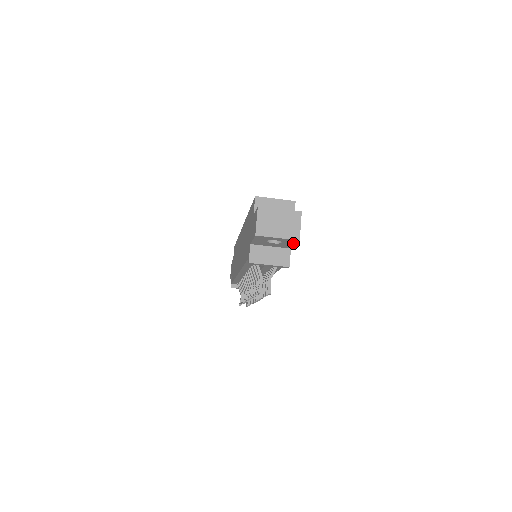
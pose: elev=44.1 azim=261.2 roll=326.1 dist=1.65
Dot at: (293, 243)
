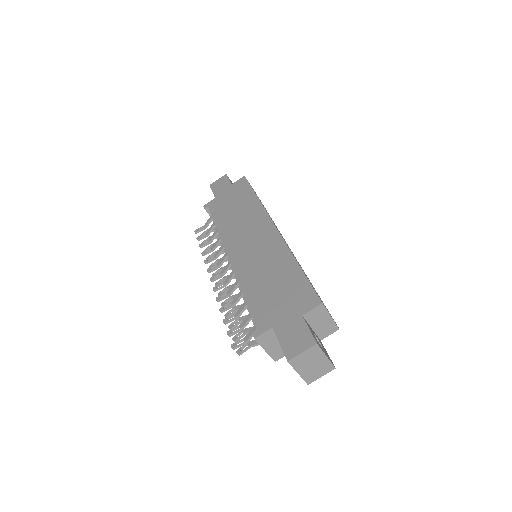
Dot at: occluded
